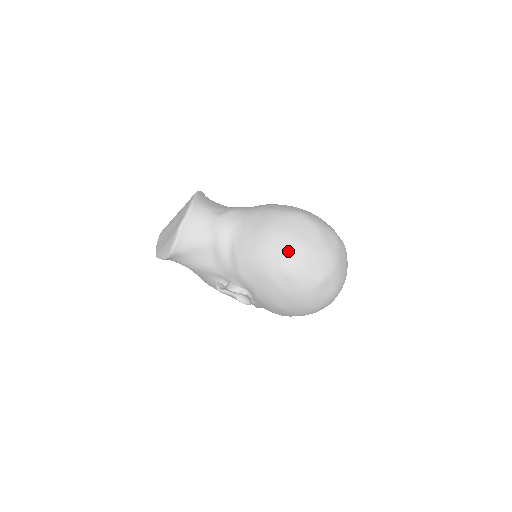
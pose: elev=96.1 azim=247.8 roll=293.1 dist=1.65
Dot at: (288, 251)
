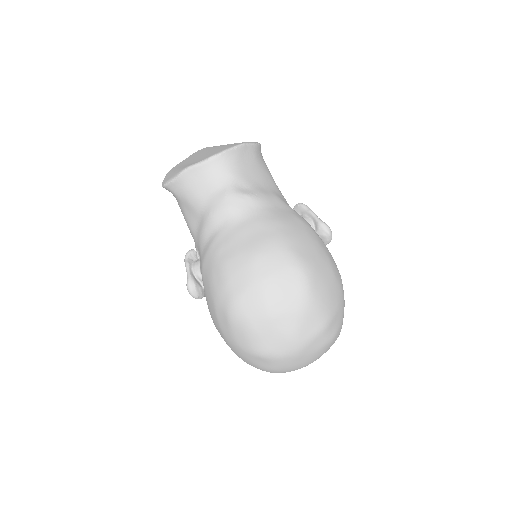
Dot at: (246, 298)
